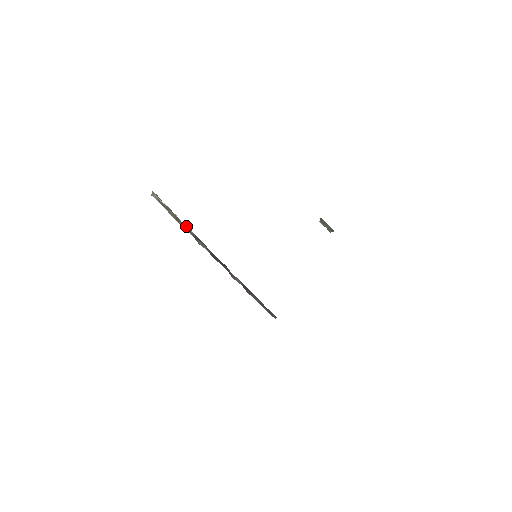
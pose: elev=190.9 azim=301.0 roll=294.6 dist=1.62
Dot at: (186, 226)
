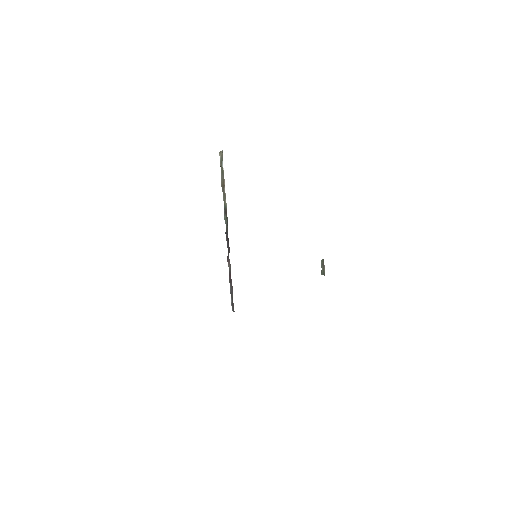
Dot at: (225, 196)
